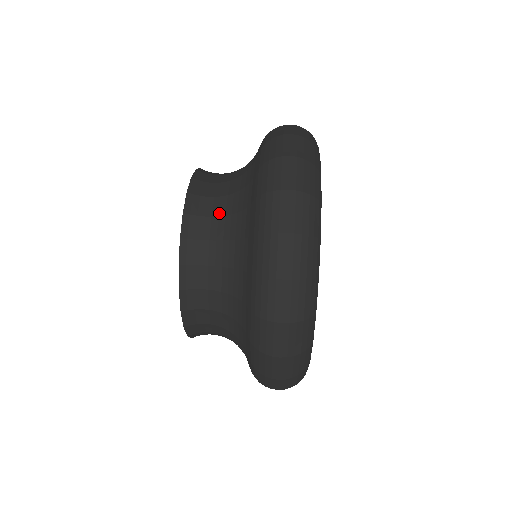
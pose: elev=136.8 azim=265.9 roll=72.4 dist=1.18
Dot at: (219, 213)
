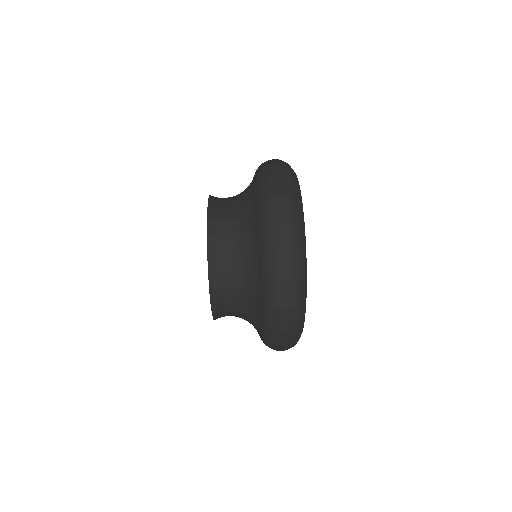
Dot at: (234, 286)
